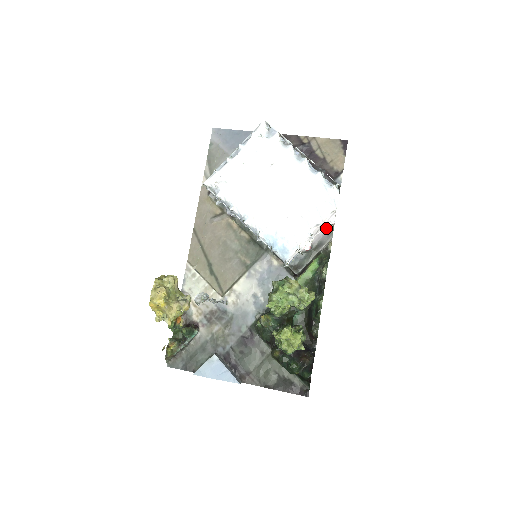
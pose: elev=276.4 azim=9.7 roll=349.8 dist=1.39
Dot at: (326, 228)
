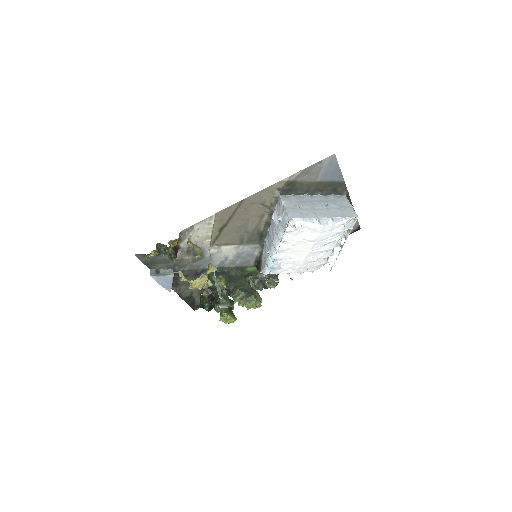
Dot at: occluded
